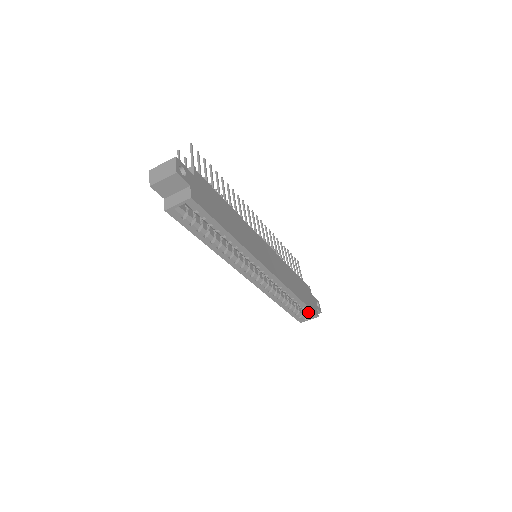
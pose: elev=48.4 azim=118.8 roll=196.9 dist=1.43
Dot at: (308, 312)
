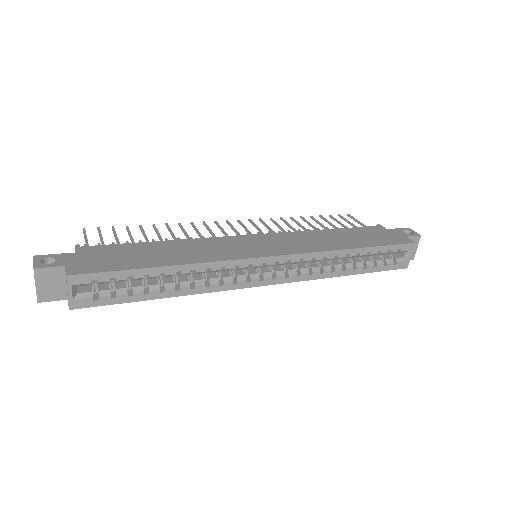
Dot at: (394, 250)
